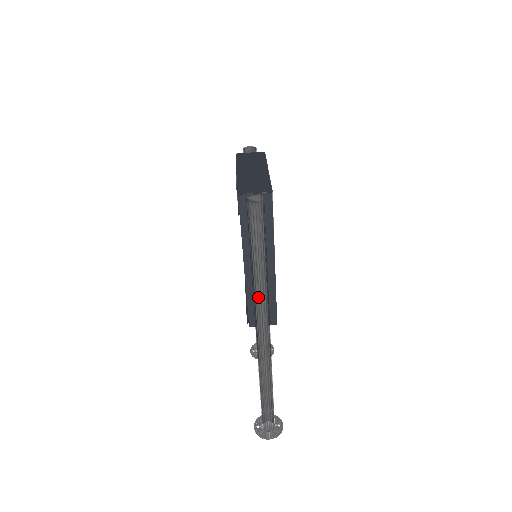
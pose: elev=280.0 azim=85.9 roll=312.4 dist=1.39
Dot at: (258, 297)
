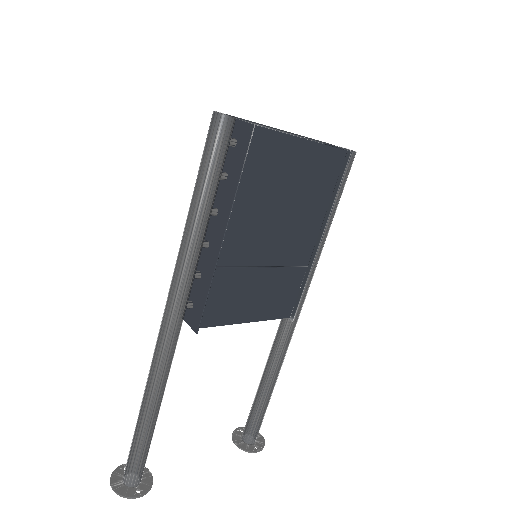
Dot at: (178, 256)
